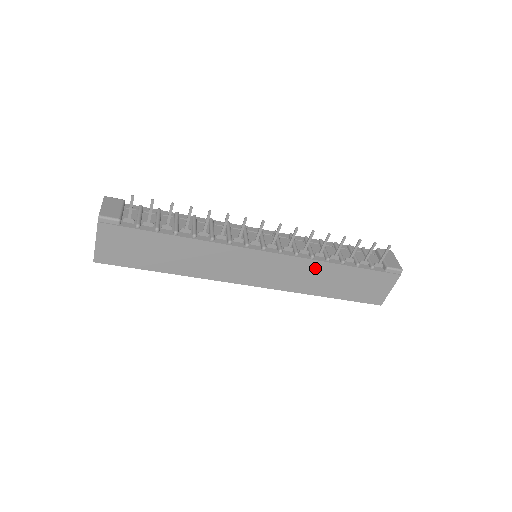
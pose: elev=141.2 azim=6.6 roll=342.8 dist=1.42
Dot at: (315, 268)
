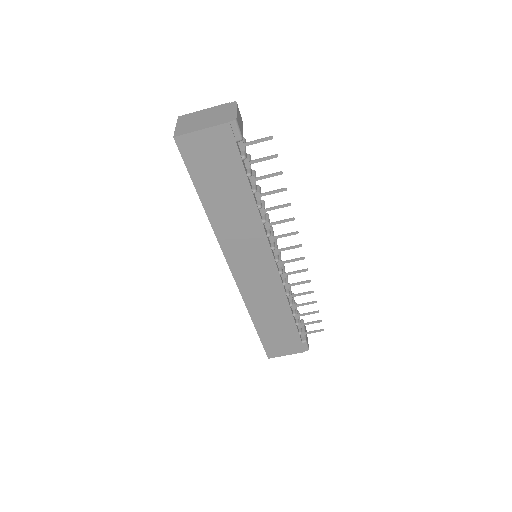
Dot at: (279, 303)
